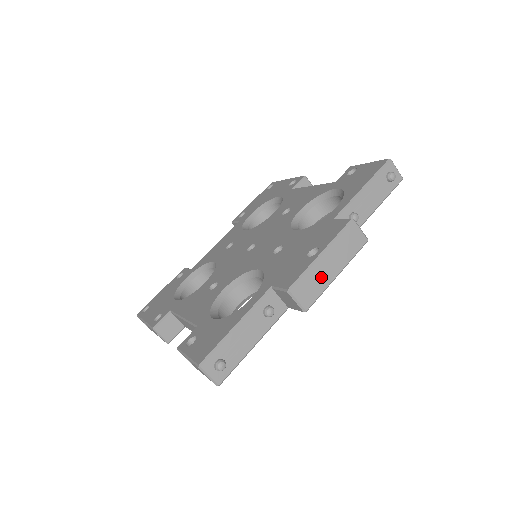
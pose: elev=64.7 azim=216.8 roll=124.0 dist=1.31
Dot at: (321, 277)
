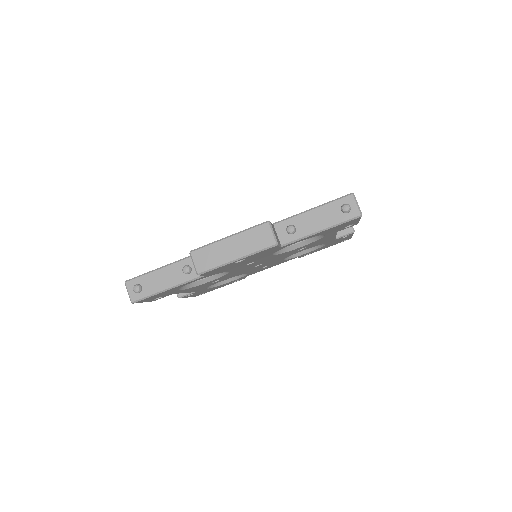
Dot at: (221, 254)
